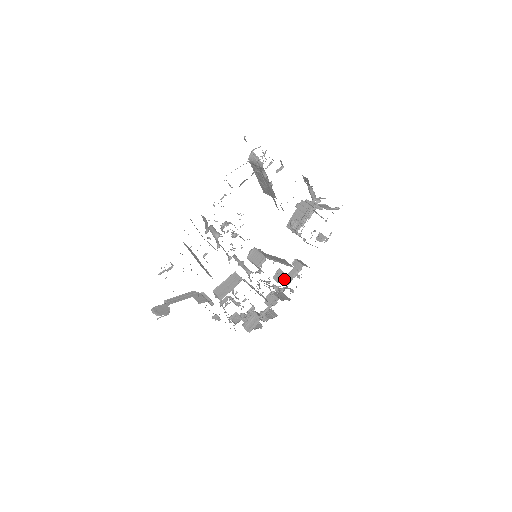
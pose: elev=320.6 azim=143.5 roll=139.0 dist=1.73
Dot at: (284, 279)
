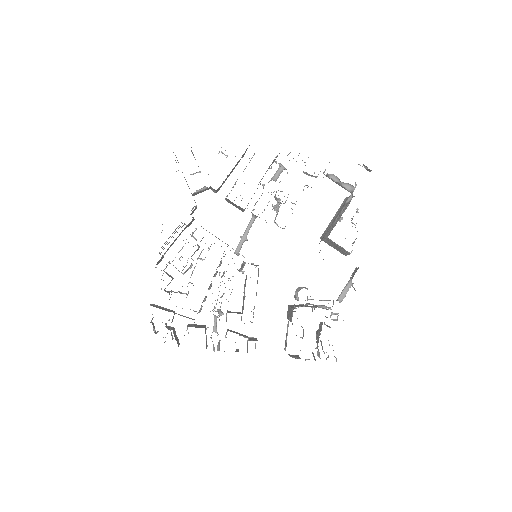
Dot at: occluded
